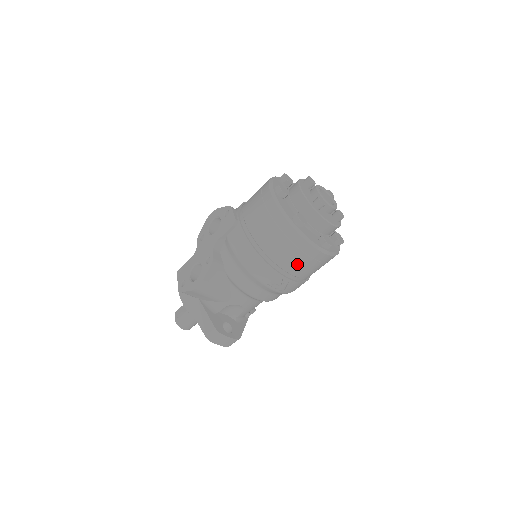
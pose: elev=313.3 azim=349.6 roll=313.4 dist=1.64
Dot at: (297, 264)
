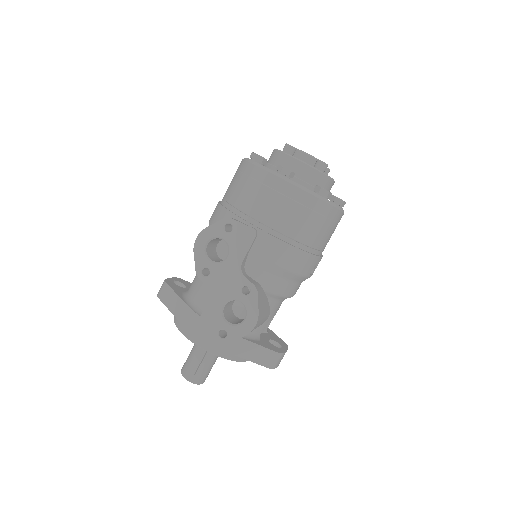
Dot at: (329, 237)
